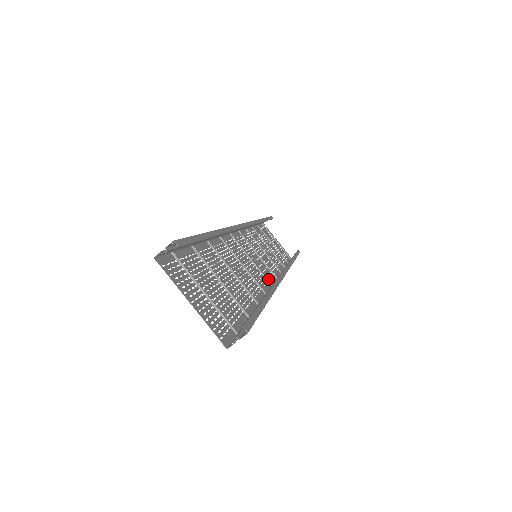
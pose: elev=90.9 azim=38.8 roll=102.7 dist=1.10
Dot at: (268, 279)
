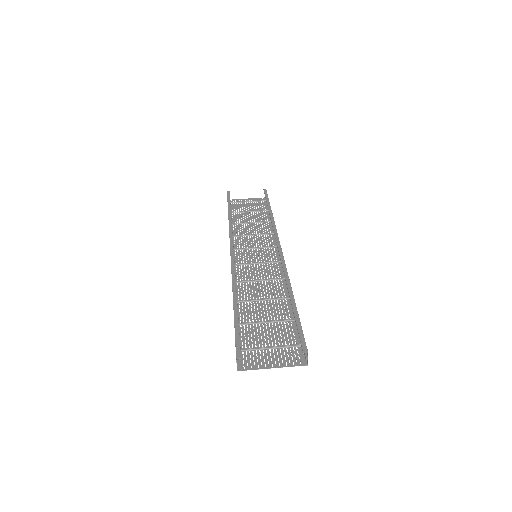
Dot at: (276, 259)
